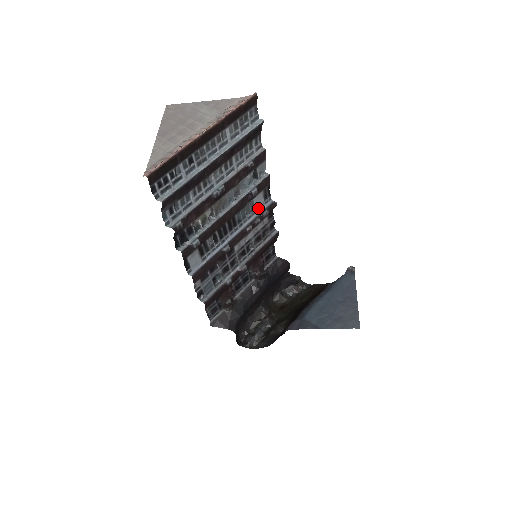
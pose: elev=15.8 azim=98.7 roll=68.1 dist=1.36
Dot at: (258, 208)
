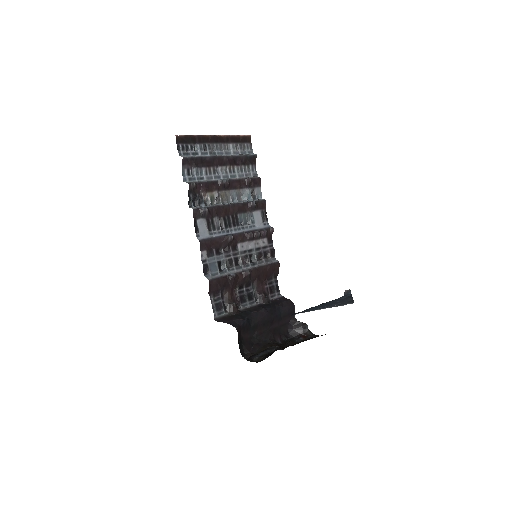
Dot at: (258, 224)
